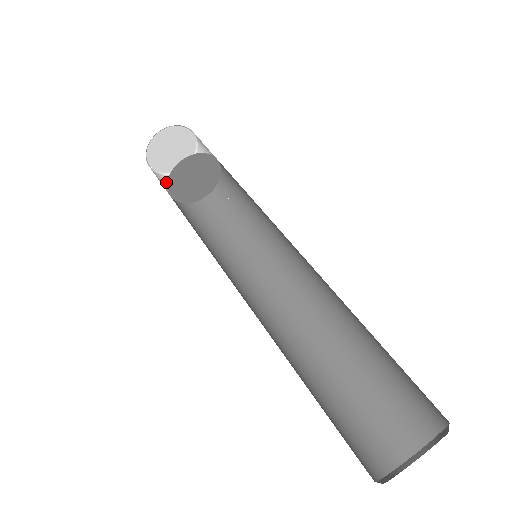
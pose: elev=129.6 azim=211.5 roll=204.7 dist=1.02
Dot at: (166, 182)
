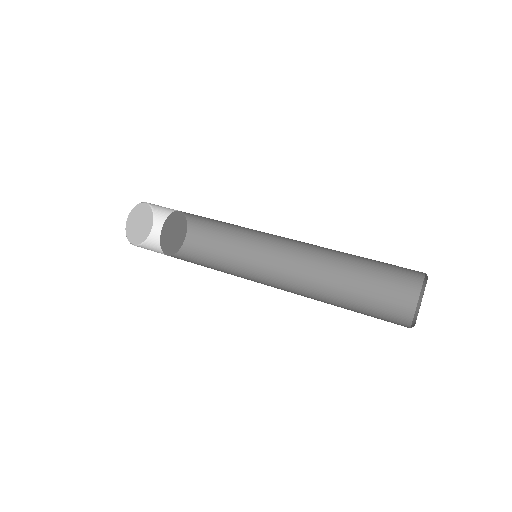
Dot at: occluded
